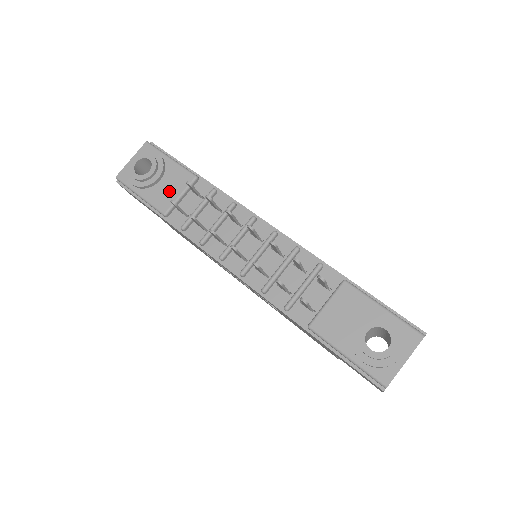
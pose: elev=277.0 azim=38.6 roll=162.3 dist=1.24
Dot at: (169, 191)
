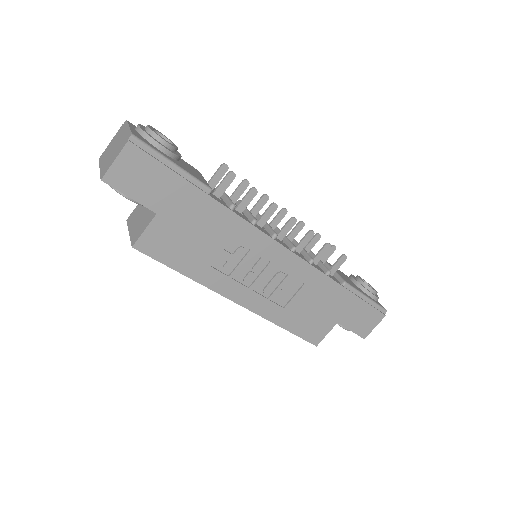
Dot at: (194, 172)
